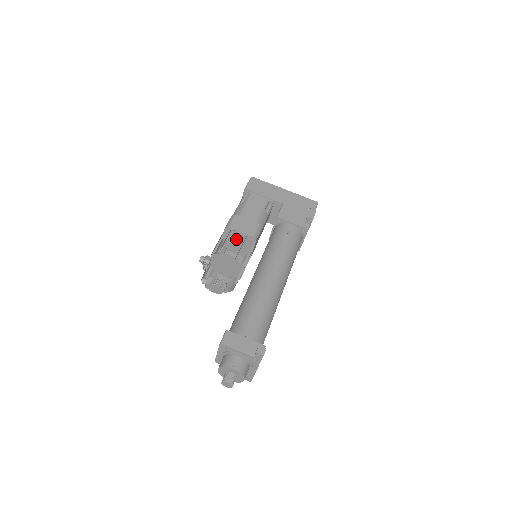
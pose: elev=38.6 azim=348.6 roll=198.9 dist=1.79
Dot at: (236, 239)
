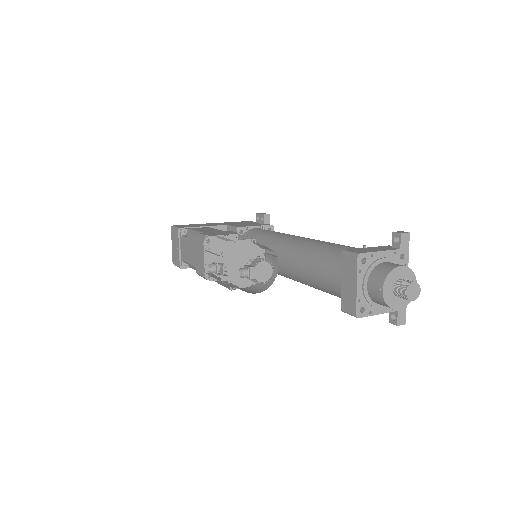
Dot at: occluded
